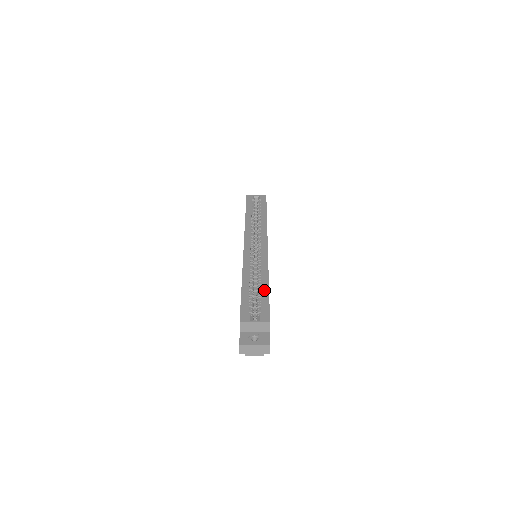
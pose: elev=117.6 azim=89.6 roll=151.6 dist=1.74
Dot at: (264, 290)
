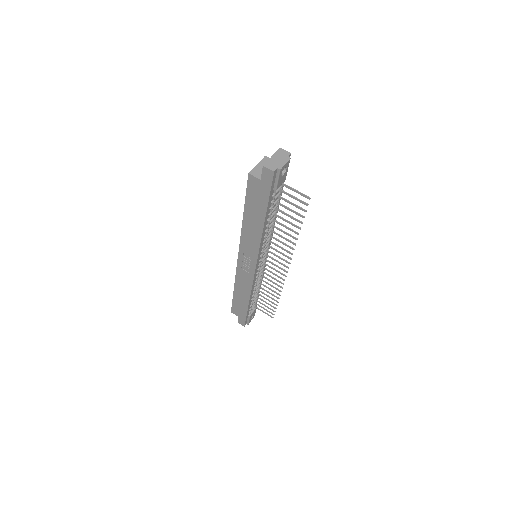
Dot at: occluded
